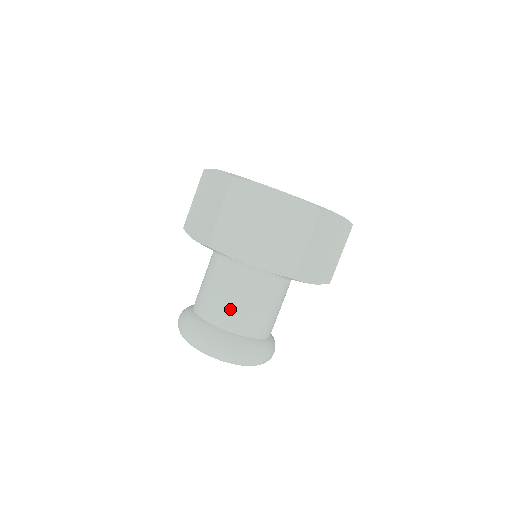
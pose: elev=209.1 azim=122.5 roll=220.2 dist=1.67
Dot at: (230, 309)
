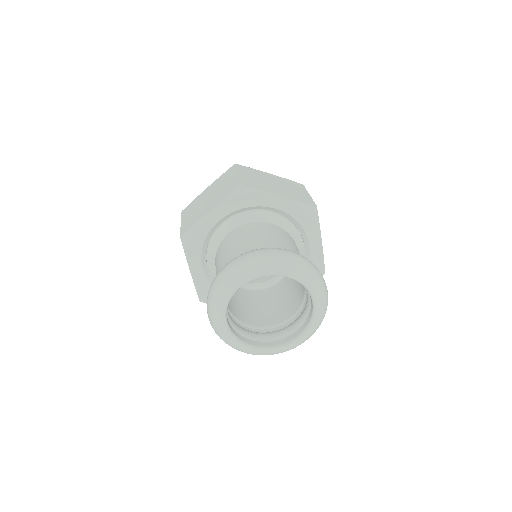
Dot at: (274, 242)
